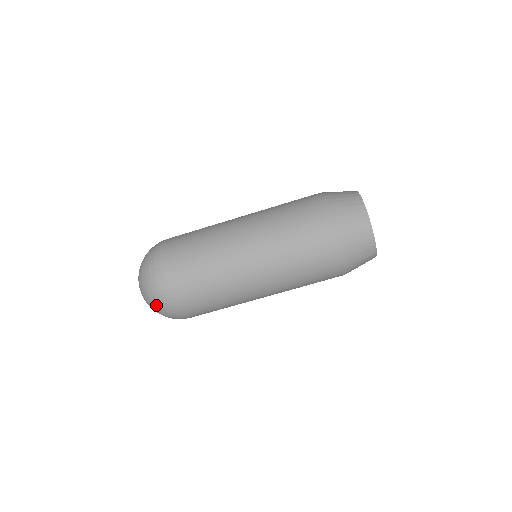
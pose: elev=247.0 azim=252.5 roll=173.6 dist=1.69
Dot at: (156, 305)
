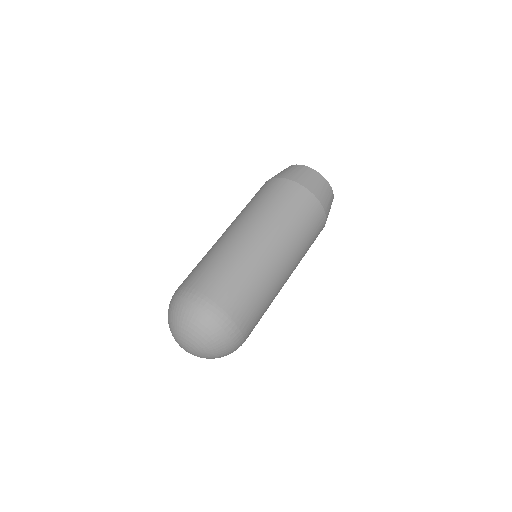
Dot at: (215, 334)
